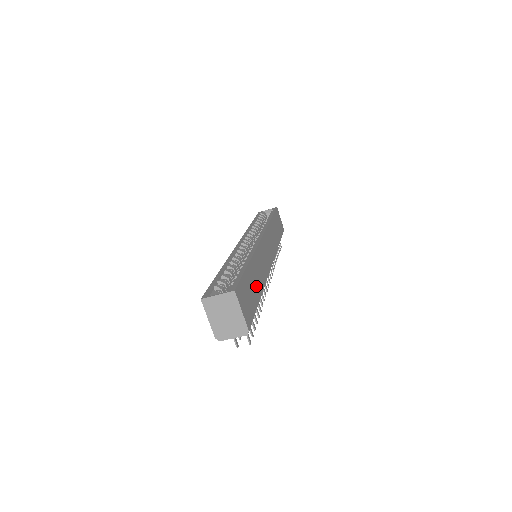
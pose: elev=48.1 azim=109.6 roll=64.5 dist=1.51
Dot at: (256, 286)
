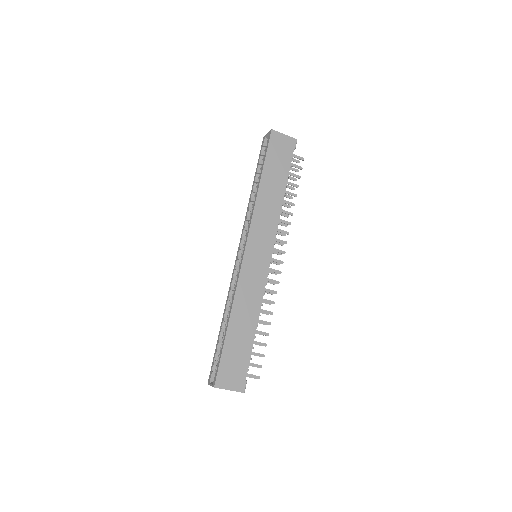
Dot at: (245, 333)
